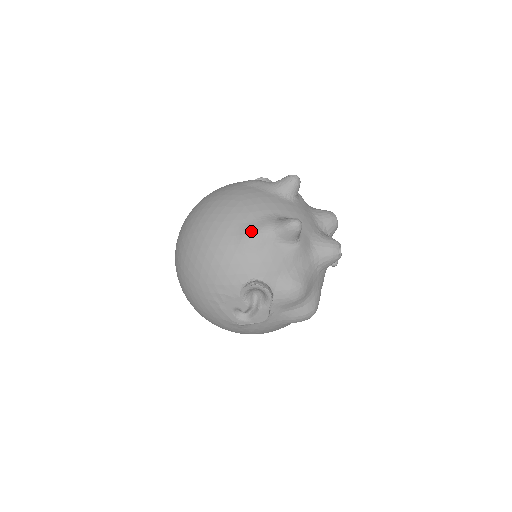
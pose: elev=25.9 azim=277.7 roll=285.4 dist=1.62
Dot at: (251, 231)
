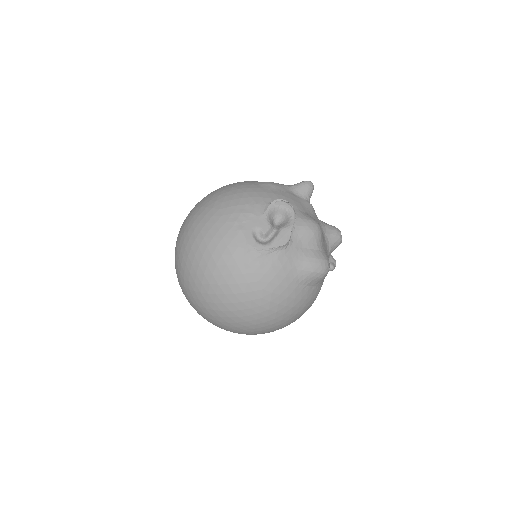
Dot at: (272, 182)
